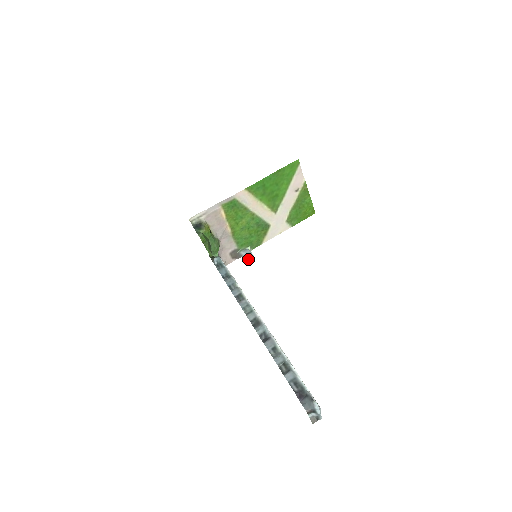
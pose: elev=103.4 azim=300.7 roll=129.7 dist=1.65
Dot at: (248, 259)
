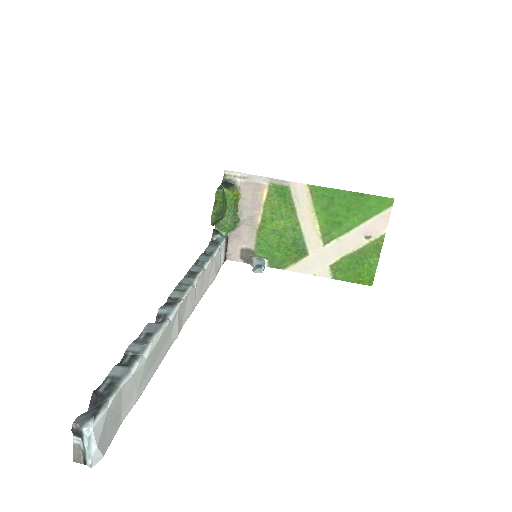
Dot at: (254, 269)
